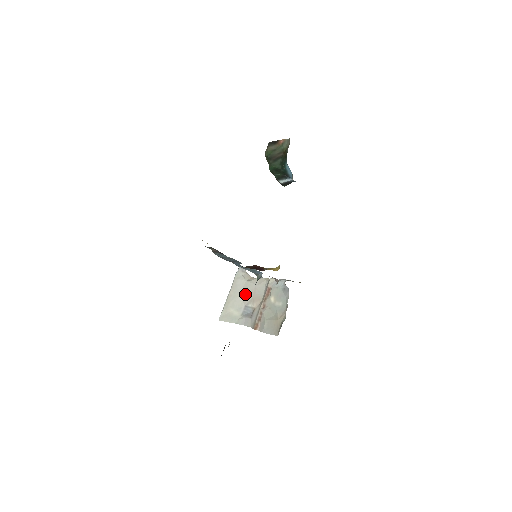
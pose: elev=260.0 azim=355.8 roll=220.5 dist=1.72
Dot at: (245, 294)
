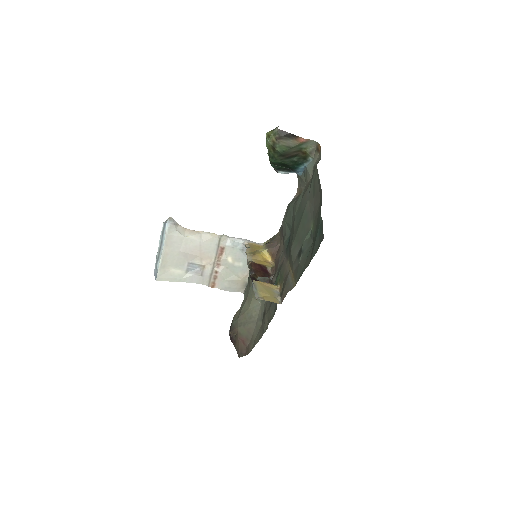
Dot at: (188, 252)
